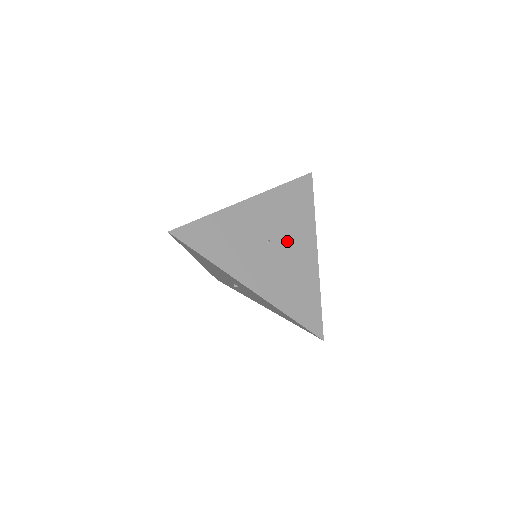
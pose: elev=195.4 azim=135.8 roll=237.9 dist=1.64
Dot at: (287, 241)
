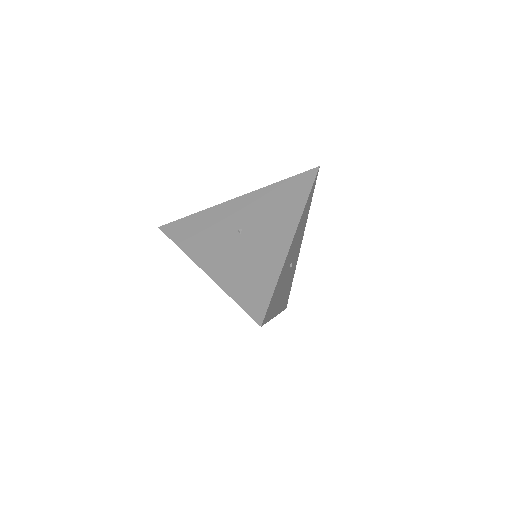
Dot at: occluded
